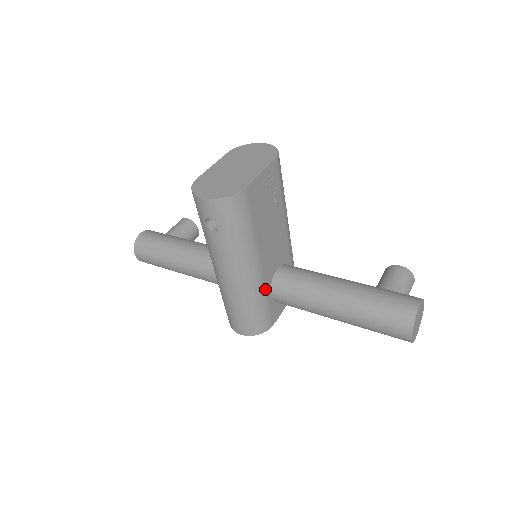
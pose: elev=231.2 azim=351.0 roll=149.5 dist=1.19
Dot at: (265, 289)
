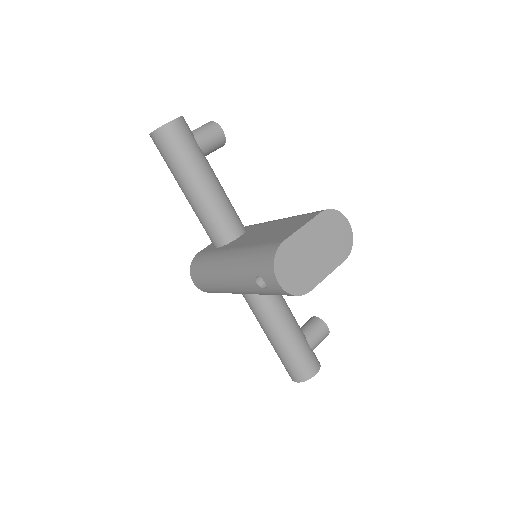
Dot at: occluded
